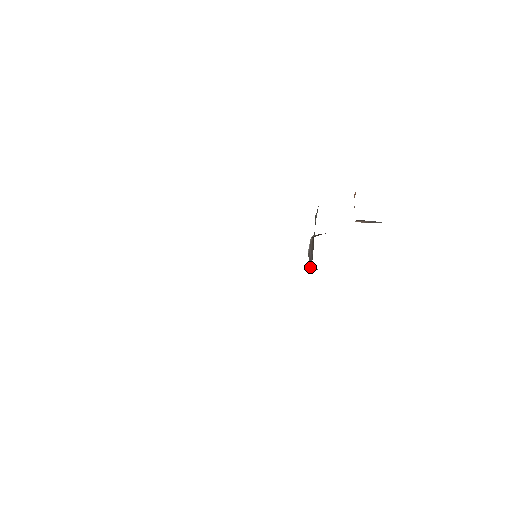
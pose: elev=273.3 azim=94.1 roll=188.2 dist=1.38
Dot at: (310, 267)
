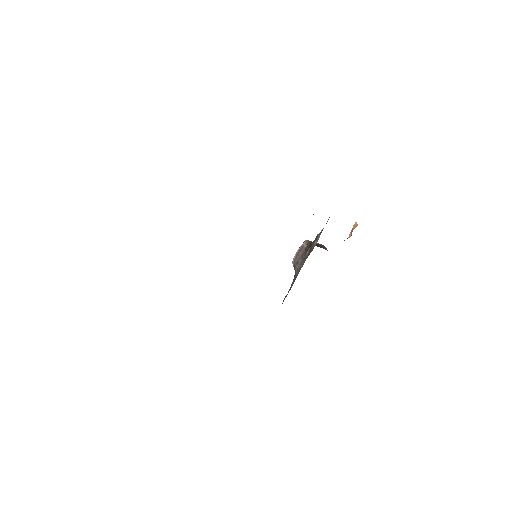
Dot at: (295, 269)
